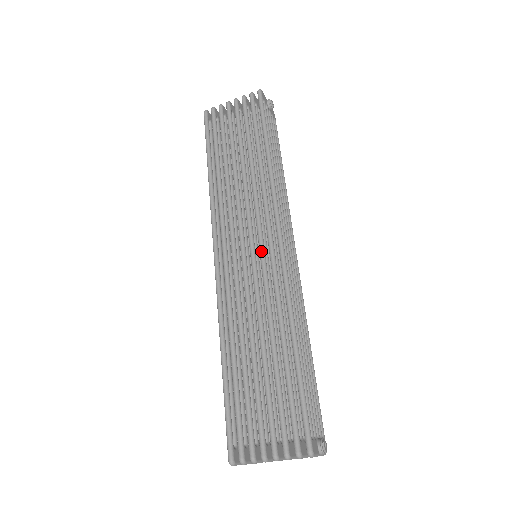
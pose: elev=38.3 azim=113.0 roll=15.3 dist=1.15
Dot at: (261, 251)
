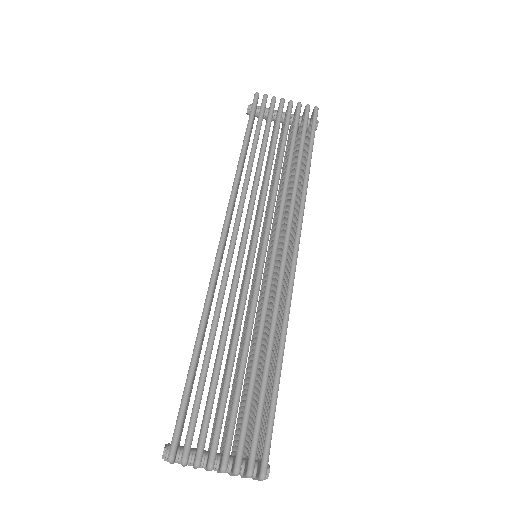
Dot at: (274, 255)
